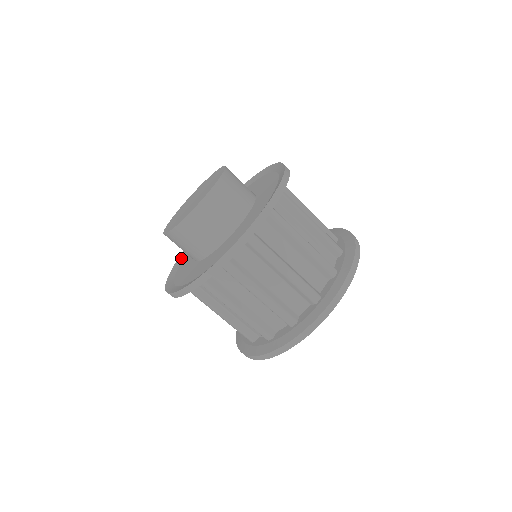
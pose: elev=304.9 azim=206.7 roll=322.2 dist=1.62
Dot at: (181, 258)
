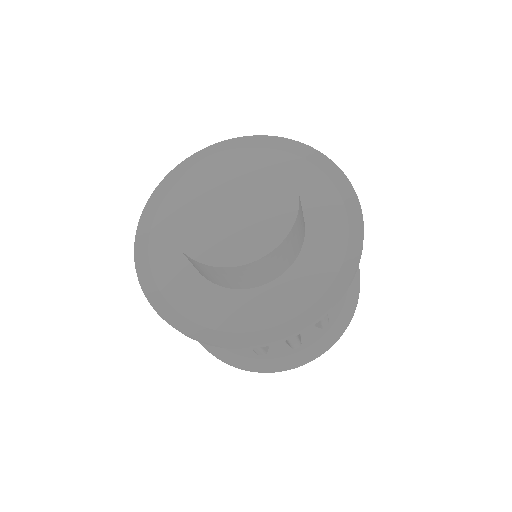
Dot at: (188, 166)
